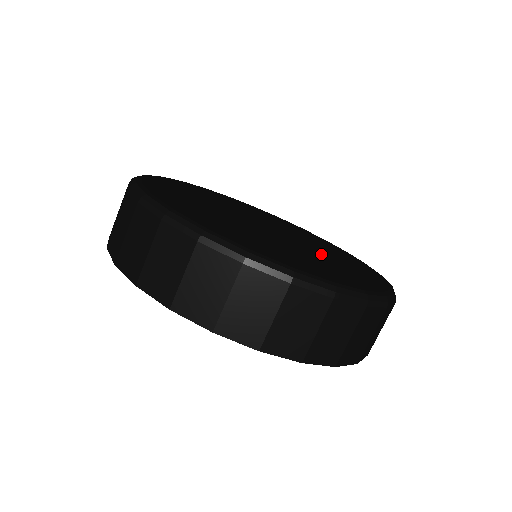
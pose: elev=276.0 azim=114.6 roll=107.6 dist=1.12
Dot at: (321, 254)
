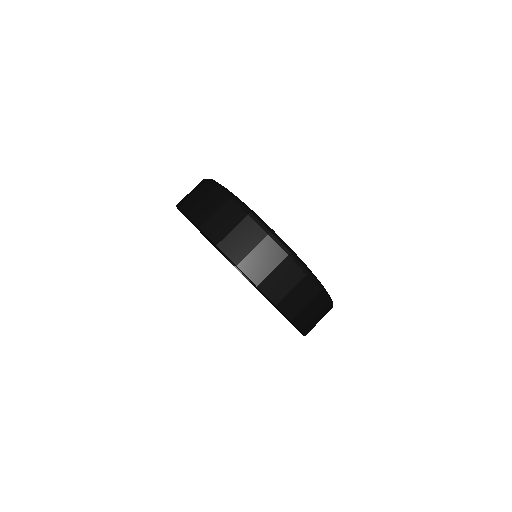
Dot at: occluded
